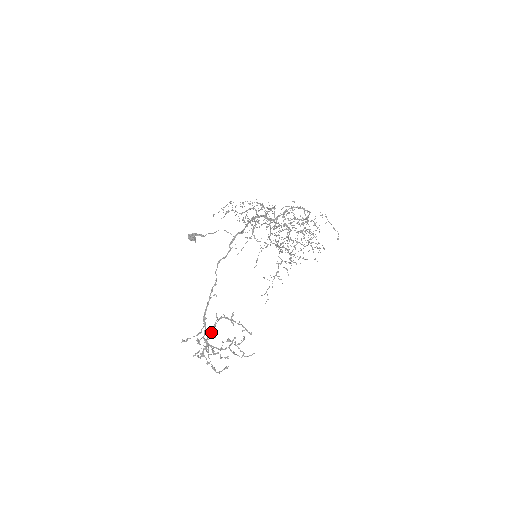
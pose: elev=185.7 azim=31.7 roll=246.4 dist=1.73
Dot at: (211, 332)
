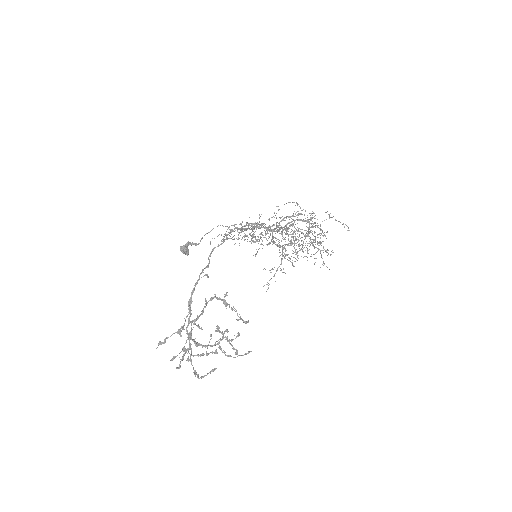
Dot at: (197, 318)
